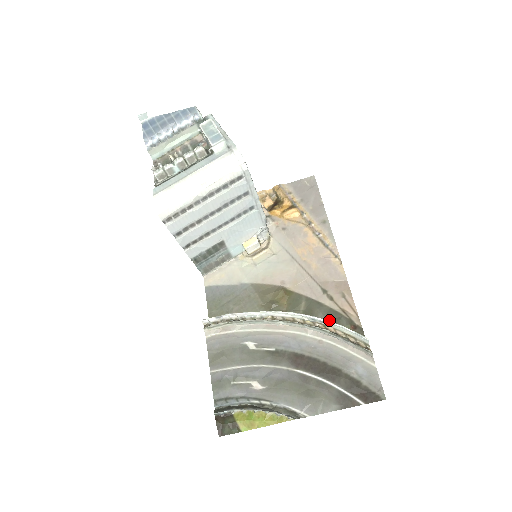
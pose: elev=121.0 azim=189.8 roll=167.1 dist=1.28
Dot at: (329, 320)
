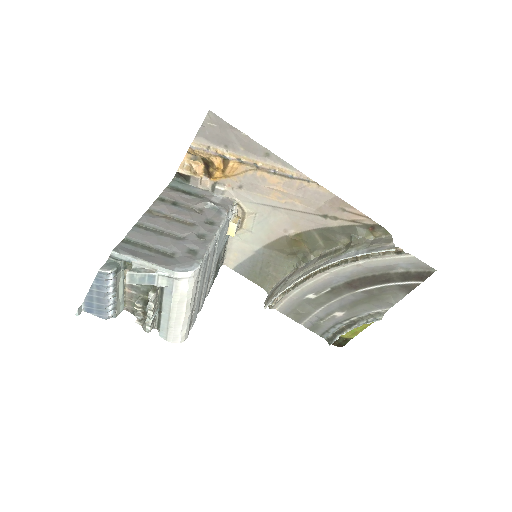
Dot at: (348, 236)
